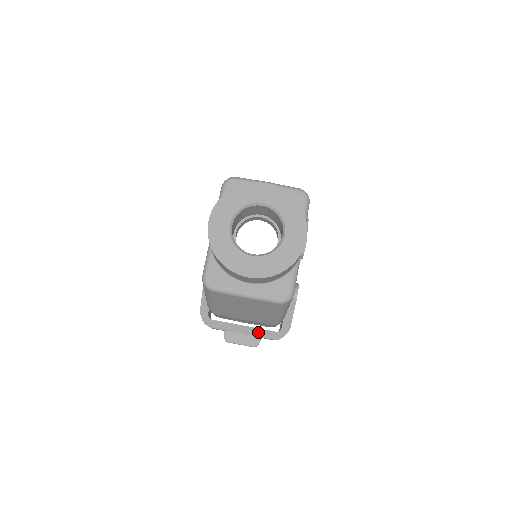
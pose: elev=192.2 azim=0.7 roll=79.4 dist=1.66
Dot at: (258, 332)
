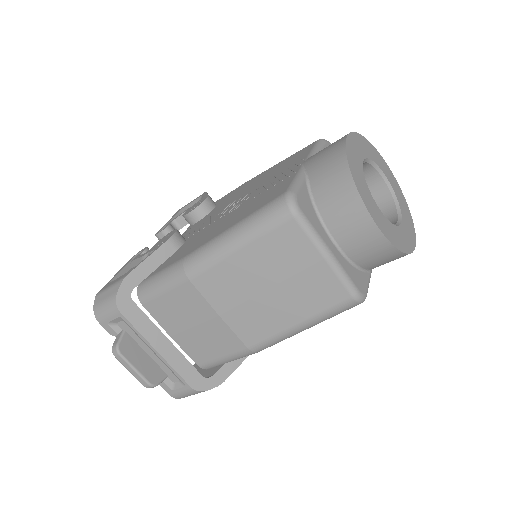
Dot at: (180, 362)
